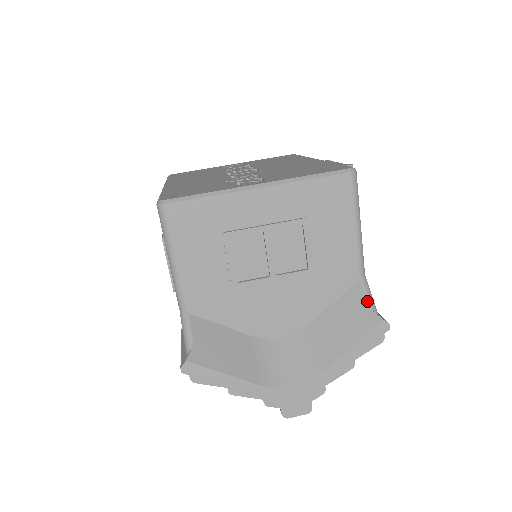
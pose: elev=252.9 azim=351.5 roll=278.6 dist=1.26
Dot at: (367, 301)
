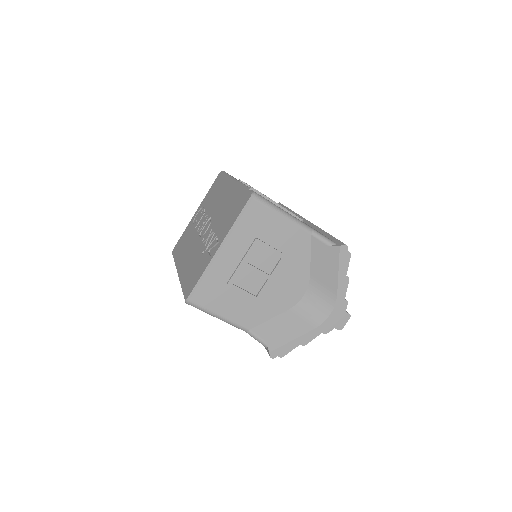
Dot at: (325, 243)
